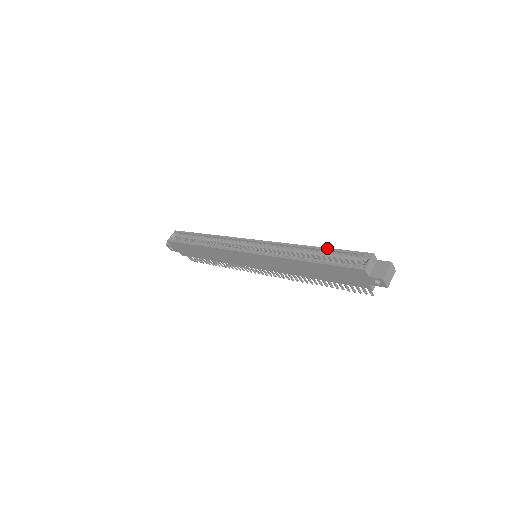
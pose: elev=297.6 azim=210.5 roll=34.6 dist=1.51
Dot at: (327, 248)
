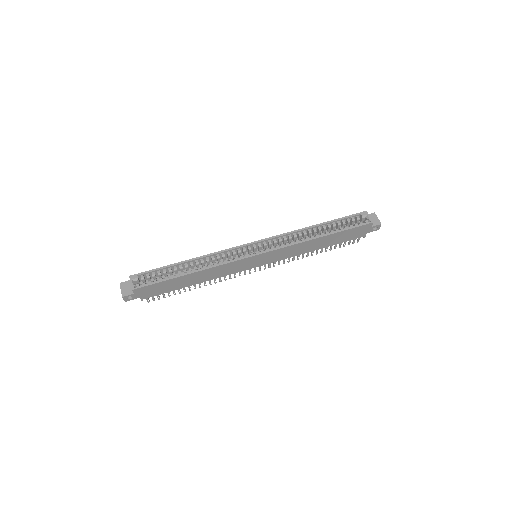
Dot at: (330, 221)
